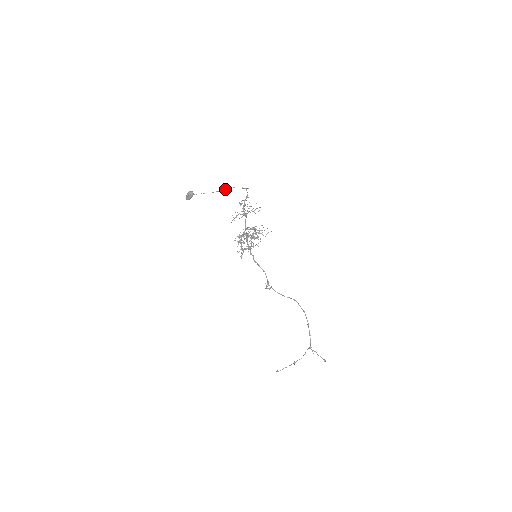
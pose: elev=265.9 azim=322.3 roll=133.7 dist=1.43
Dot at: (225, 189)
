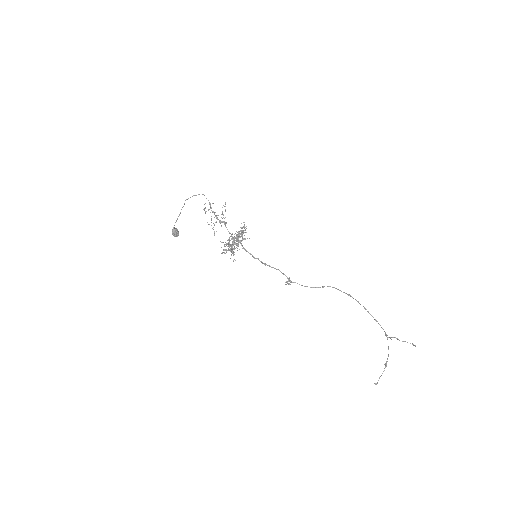
Dot at: occluded
